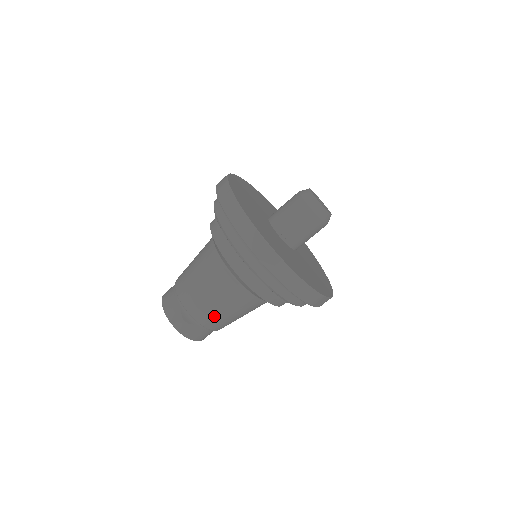
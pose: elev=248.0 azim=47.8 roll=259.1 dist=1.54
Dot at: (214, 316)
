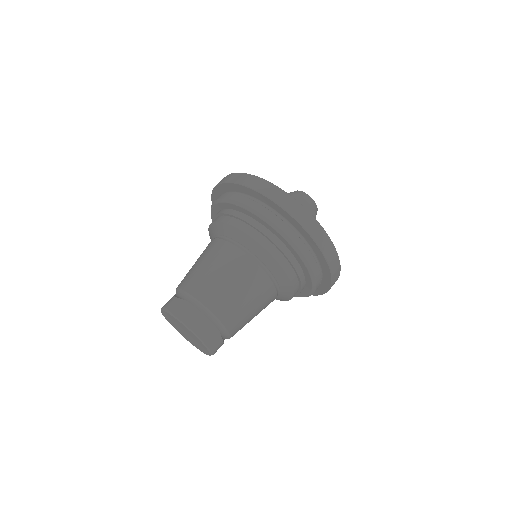
Dot at: (204, 280)
